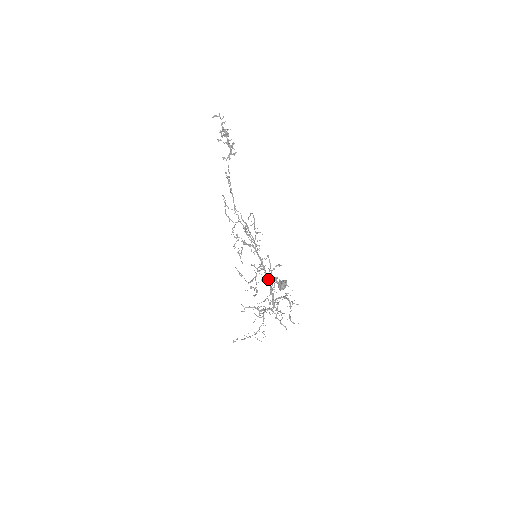
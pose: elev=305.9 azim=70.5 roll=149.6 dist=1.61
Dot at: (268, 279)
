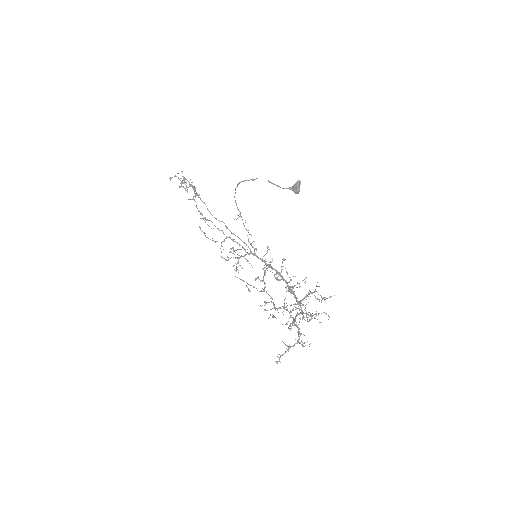
Dot at: (279, 273)
